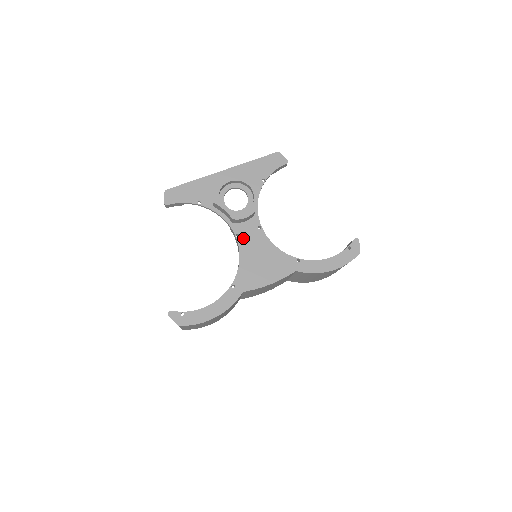
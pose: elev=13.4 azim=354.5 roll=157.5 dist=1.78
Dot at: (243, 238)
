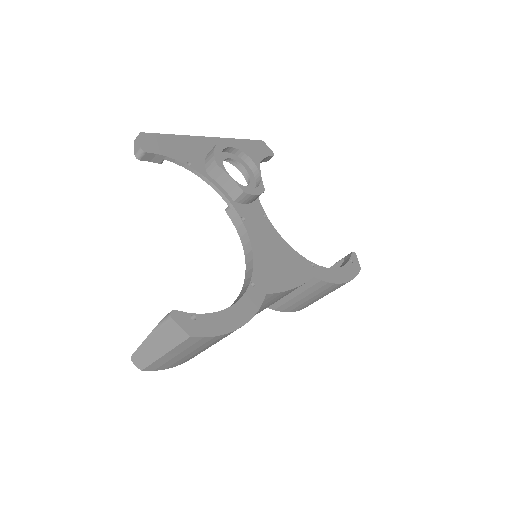
Dot at: (250, 223)
